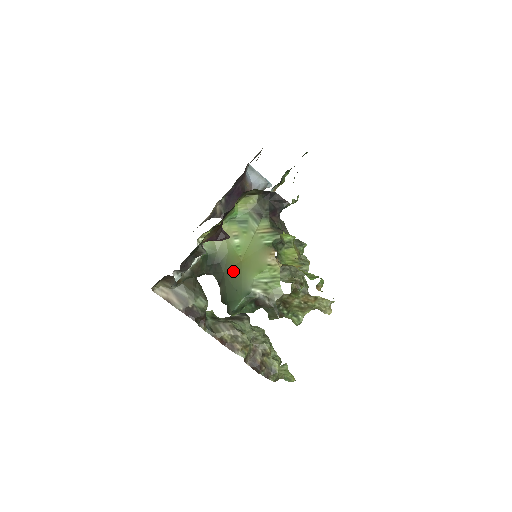
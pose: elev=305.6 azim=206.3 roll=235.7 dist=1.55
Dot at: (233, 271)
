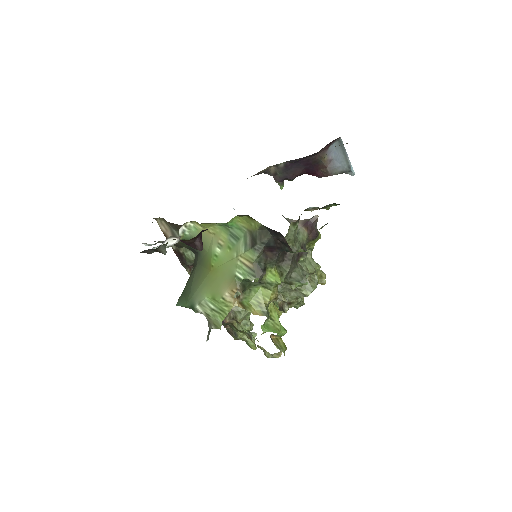
Dot at: (201, 272)
